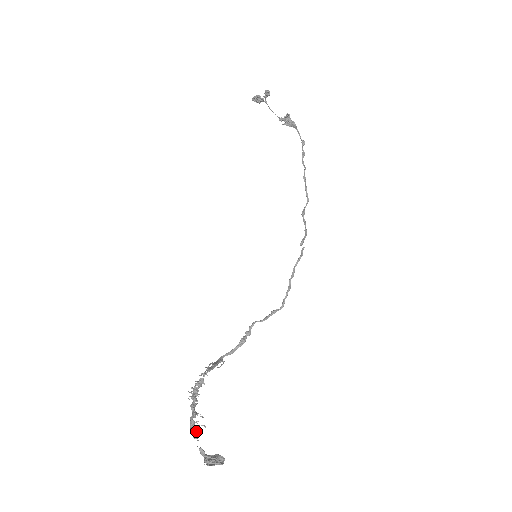
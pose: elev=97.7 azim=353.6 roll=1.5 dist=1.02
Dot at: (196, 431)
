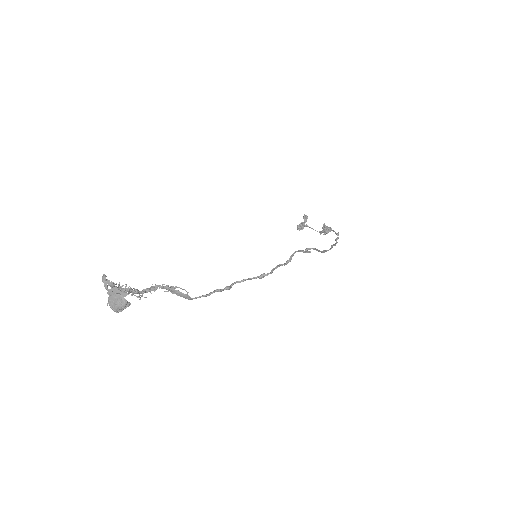
Dot at: (114, 284)
